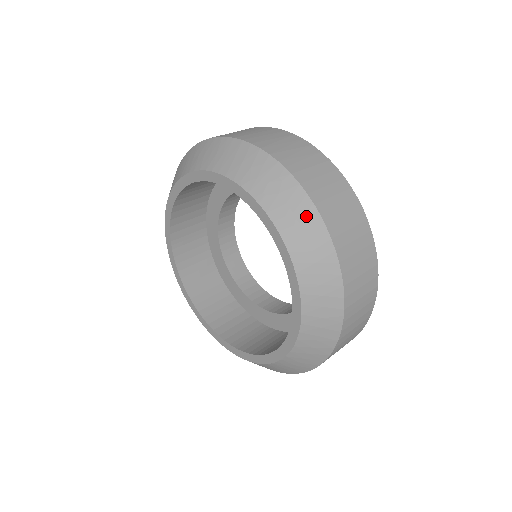
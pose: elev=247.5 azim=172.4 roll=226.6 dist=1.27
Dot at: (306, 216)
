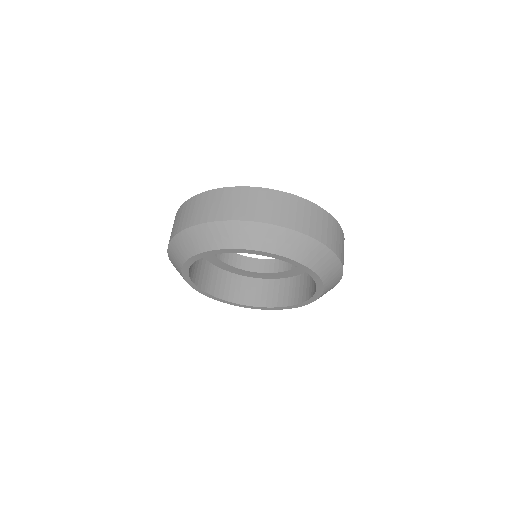
Dot at: (272, 233)
